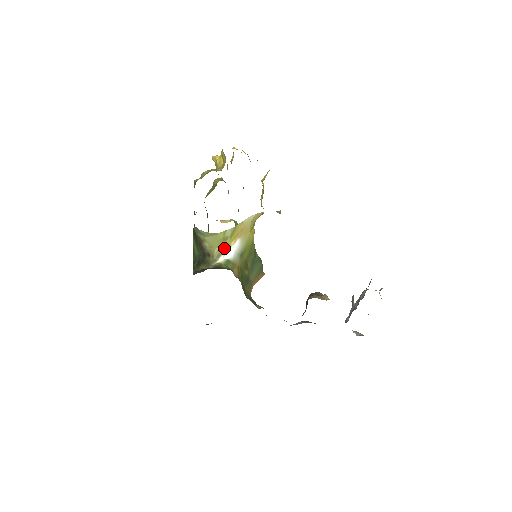
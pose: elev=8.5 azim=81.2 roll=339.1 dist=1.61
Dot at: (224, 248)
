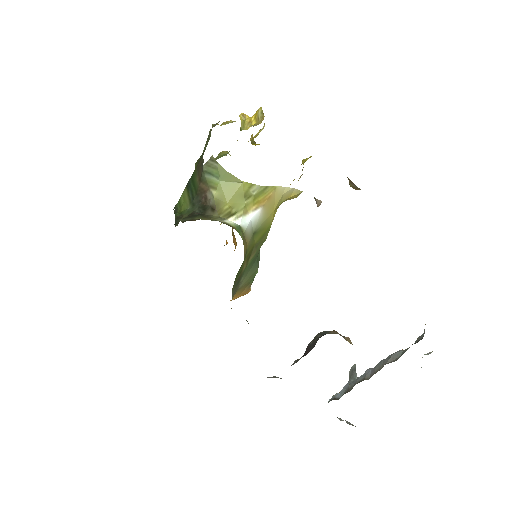
Dot at: (240, 208)
